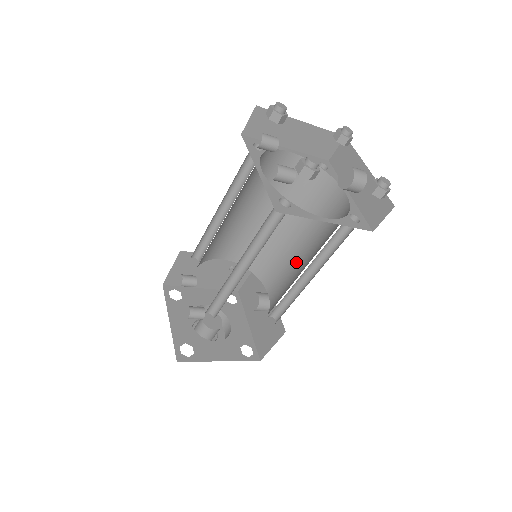
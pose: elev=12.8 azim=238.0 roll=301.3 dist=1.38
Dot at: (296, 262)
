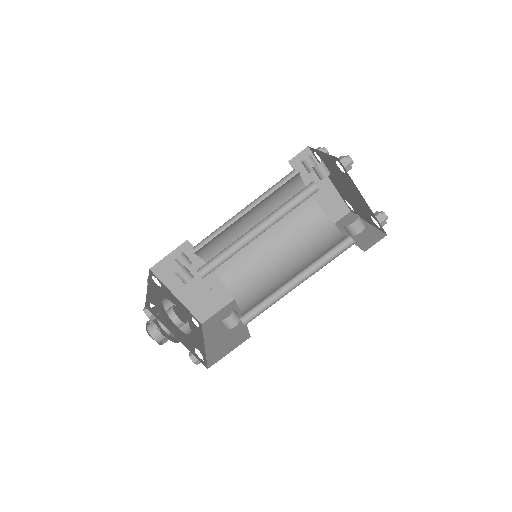
Dot at: (282, 283)
